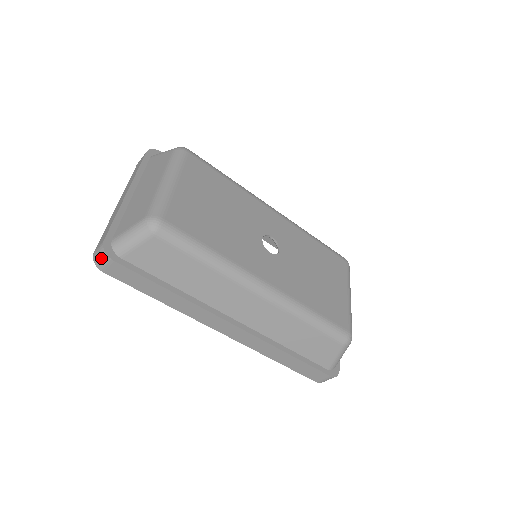
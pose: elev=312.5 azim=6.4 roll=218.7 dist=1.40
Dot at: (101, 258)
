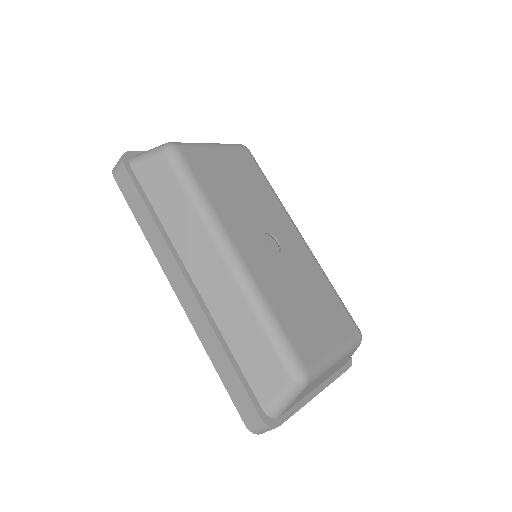
Dot at: (118, 162)
